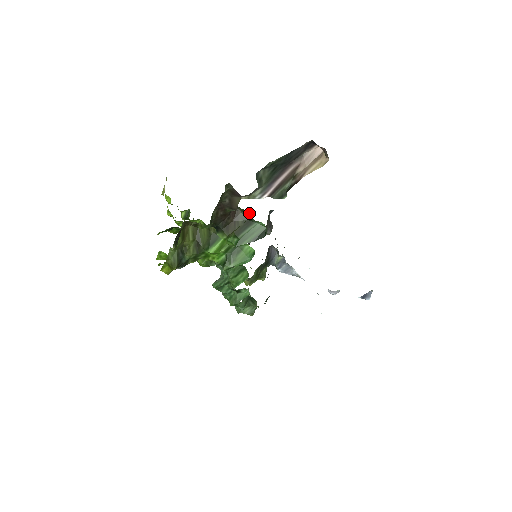
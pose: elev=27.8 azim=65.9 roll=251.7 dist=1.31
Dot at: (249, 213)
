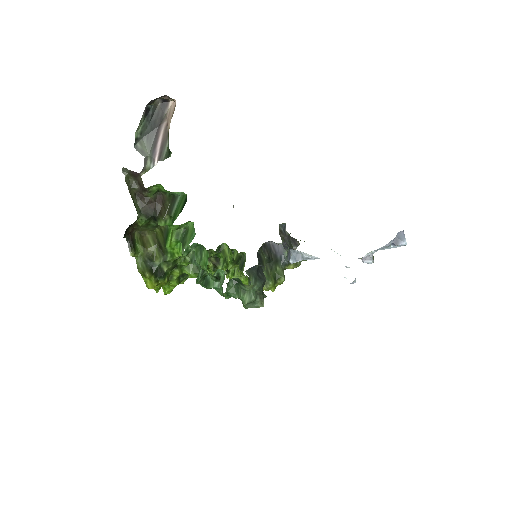
Dot at: (163, 188)
